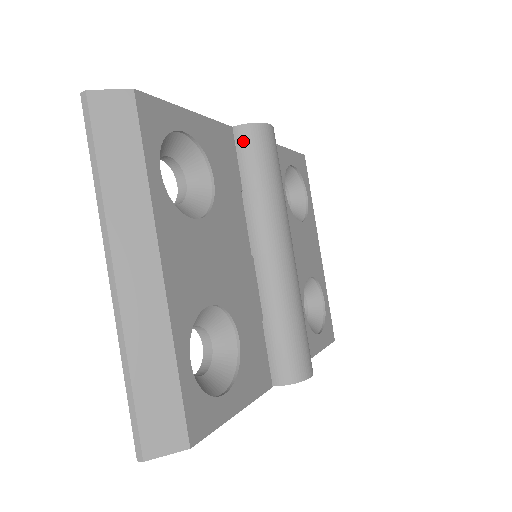
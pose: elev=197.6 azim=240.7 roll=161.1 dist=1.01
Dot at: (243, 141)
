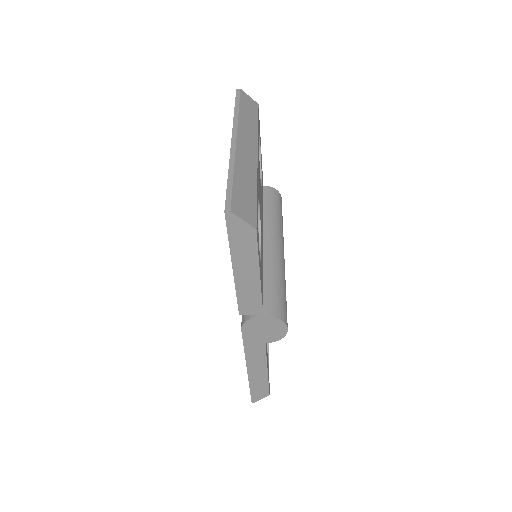
Dot at: (269, 192)
